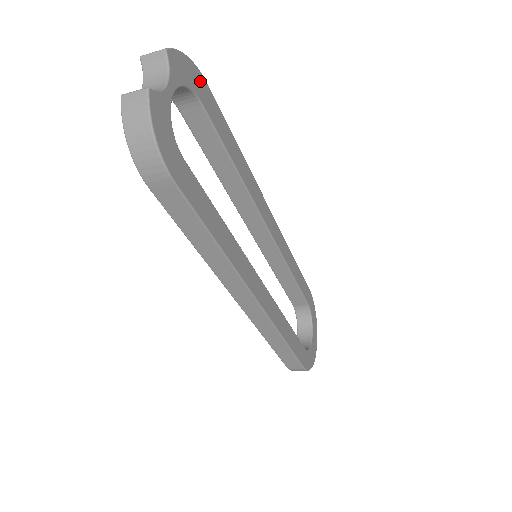
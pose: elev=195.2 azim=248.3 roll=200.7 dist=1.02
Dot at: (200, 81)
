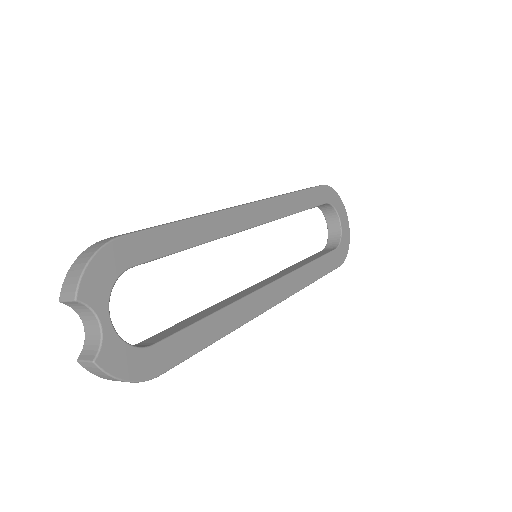
Dot at: (117, 250)
